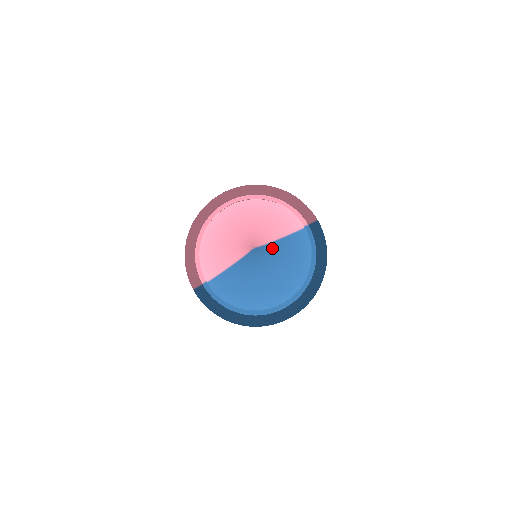
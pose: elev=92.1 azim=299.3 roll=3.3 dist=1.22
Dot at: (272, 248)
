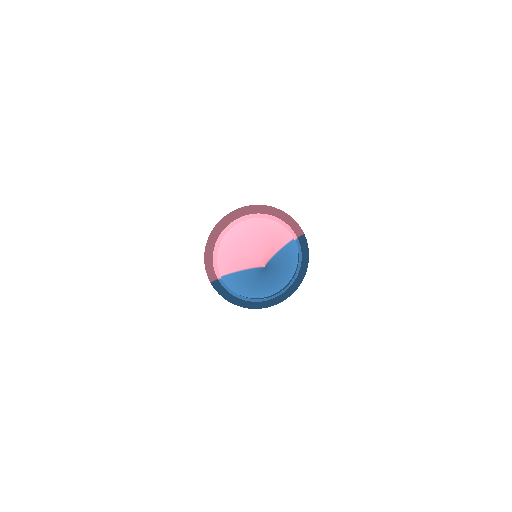
Dot at: (274, 260)
